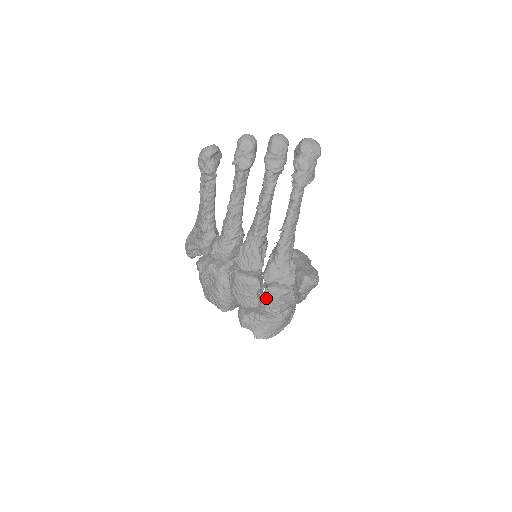
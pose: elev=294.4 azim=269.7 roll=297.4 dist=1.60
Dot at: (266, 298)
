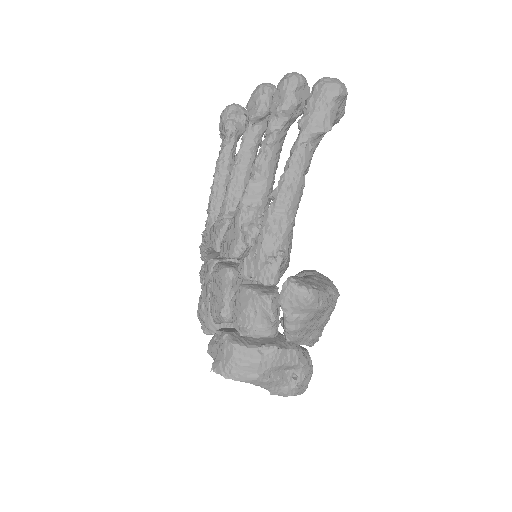
Dot at: (235, 302)
